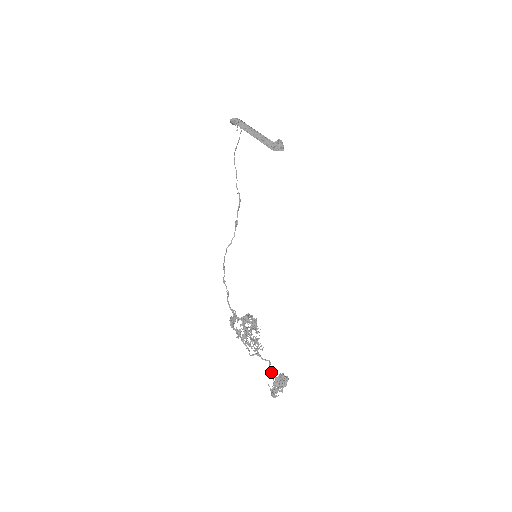
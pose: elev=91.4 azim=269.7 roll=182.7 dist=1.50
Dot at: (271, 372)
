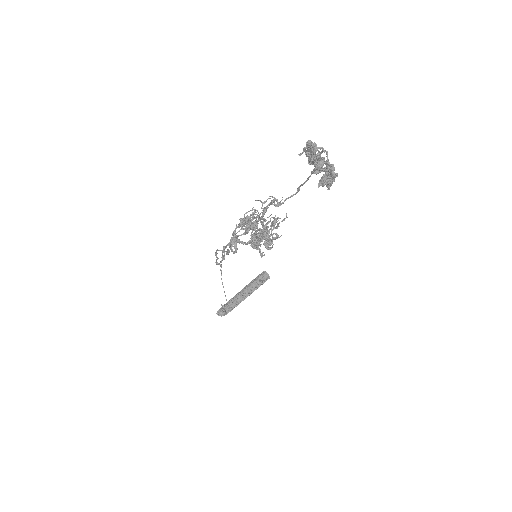
Dot at: (304, 183)
